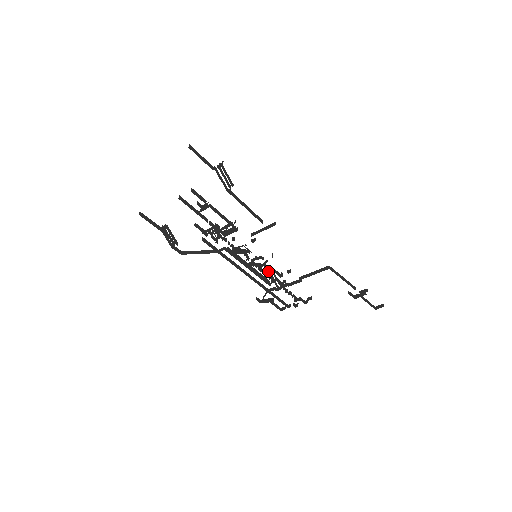
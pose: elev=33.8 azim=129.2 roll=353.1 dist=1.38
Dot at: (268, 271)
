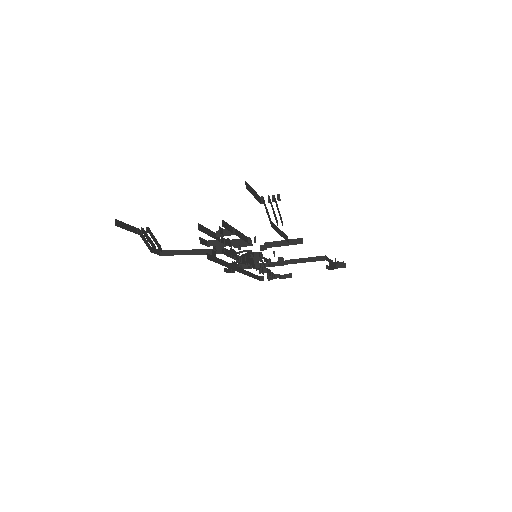
Dot at: occluded
